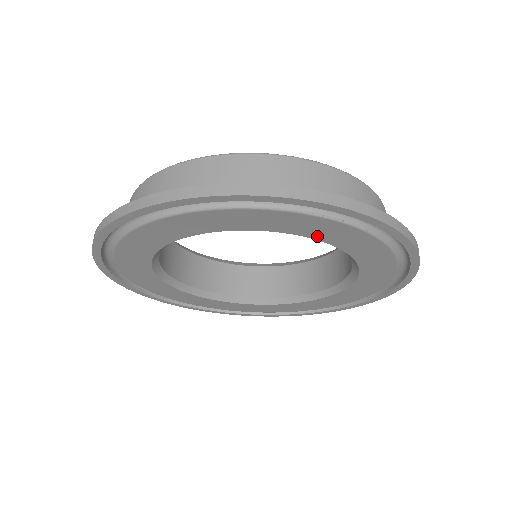
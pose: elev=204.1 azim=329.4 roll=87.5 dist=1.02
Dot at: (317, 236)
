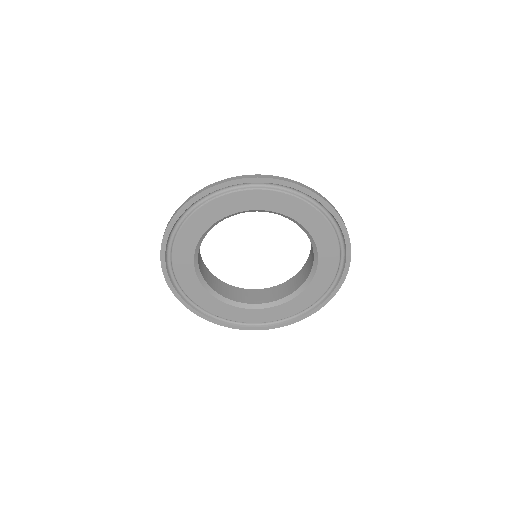
Dot at: (227, 213)
